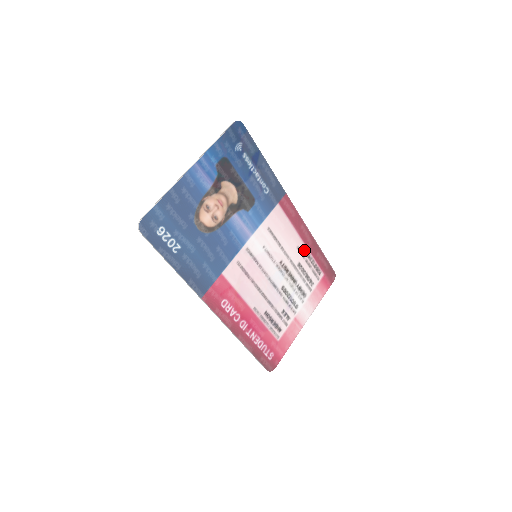
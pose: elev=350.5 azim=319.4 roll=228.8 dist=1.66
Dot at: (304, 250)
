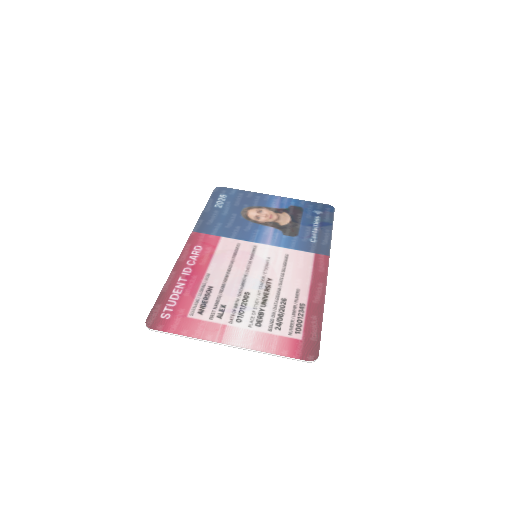
Dot at: (303, 298)
